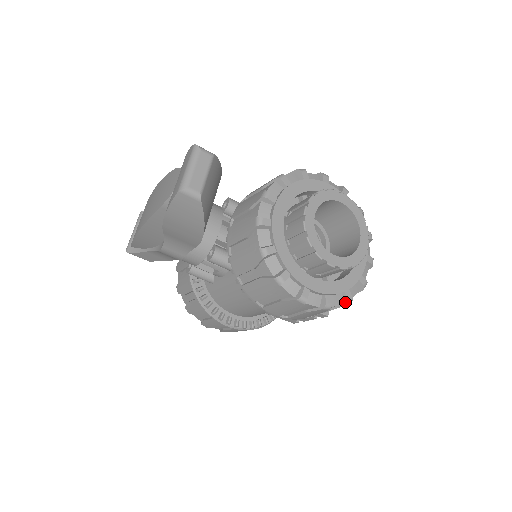
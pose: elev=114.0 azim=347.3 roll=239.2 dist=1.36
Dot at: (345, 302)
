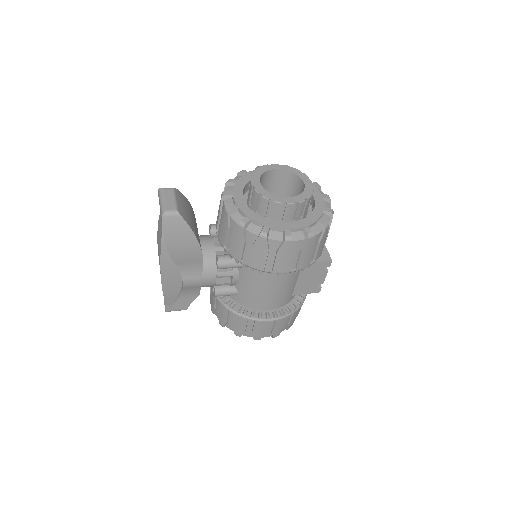
Dot at: (323, 228)
